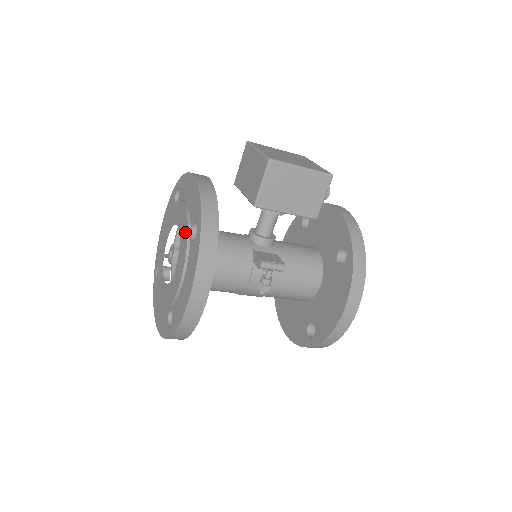
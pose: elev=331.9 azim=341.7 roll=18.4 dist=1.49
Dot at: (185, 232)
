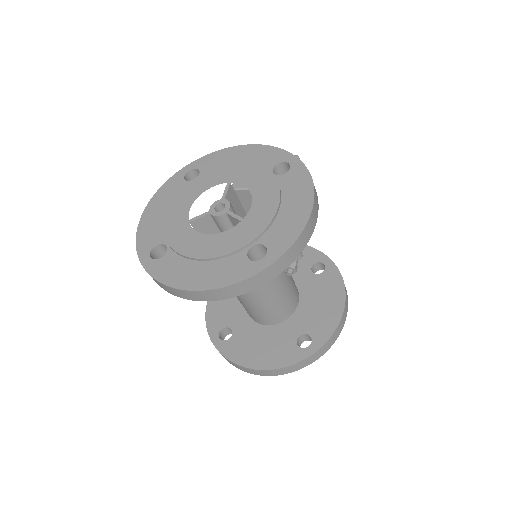
Dot at: (261, 174)
